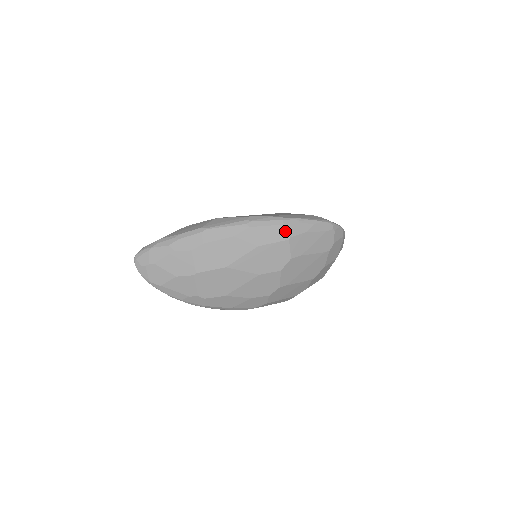
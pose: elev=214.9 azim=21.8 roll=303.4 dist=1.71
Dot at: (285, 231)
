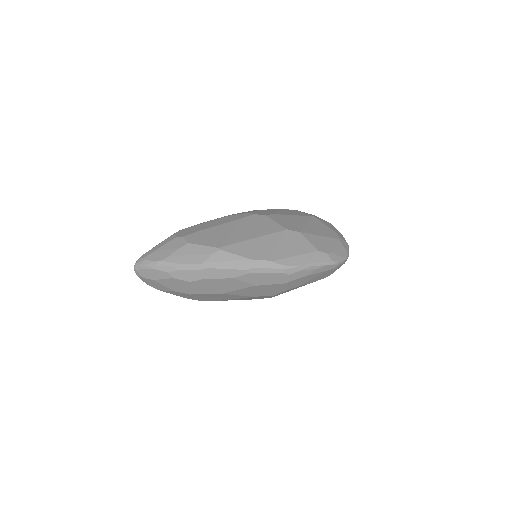
Dot at: (285, 278)
